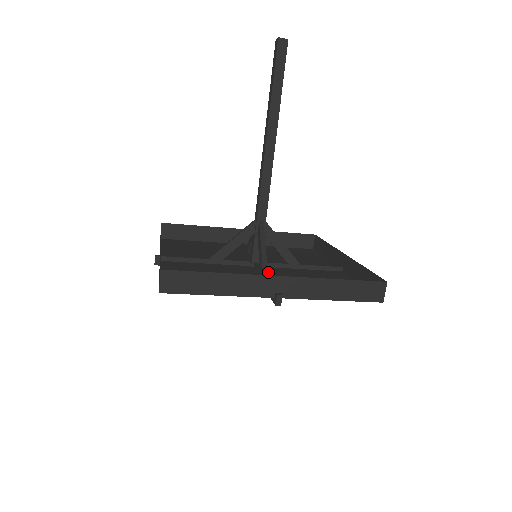
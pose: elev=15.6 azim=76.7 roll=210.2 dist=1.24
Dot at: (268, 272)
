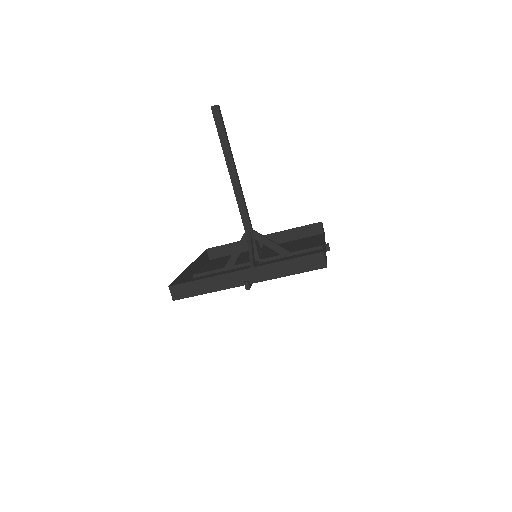
Dot at: occluded
